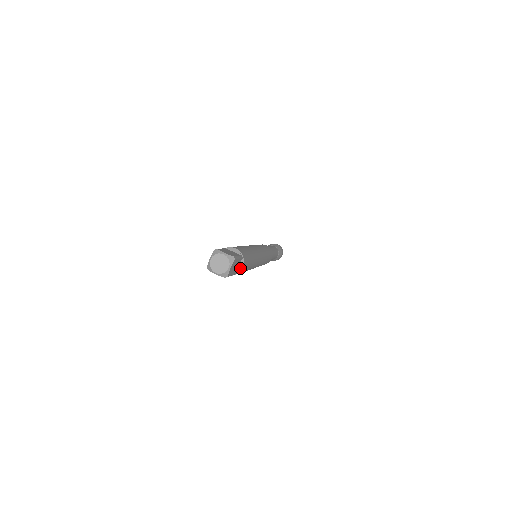
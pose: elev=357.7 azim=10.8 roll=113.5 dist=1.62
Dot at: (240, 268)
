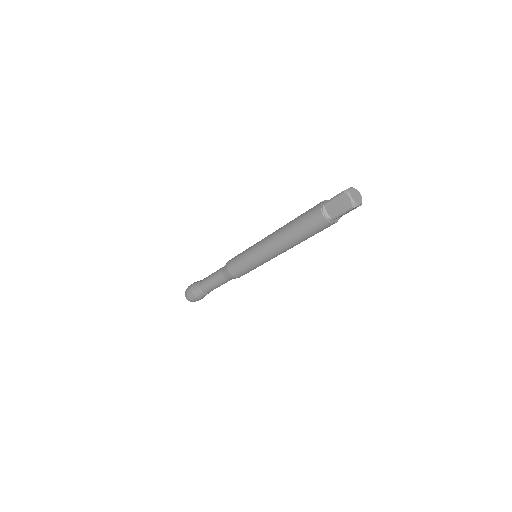
Dot at: (336, 221)
